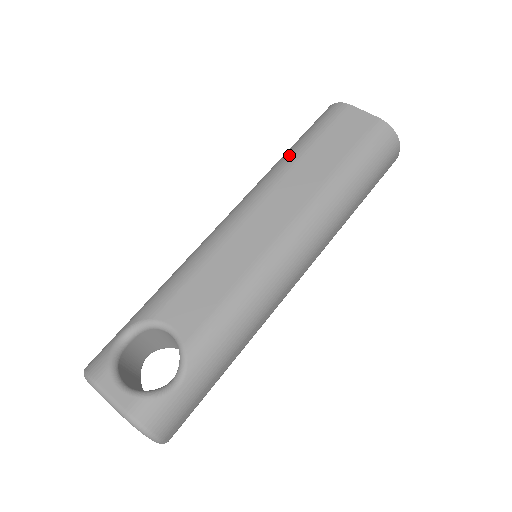
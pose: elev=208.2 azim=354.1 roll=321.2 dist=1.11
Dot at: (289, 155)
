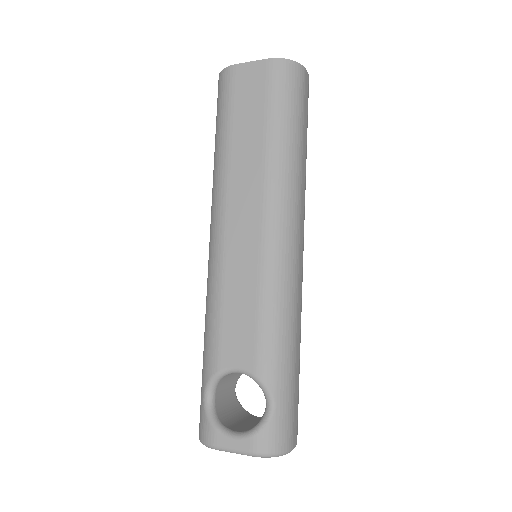
Dot at: (218, 153)
